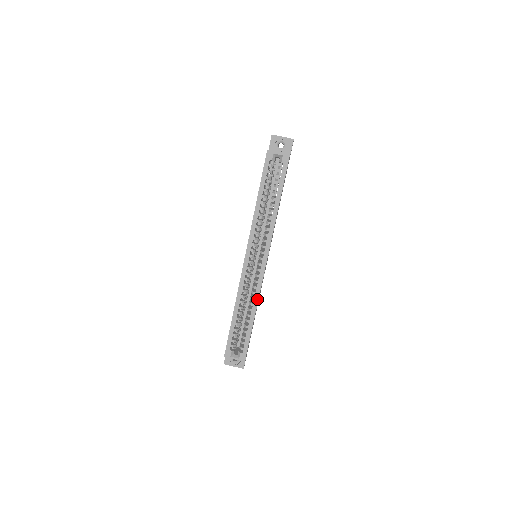
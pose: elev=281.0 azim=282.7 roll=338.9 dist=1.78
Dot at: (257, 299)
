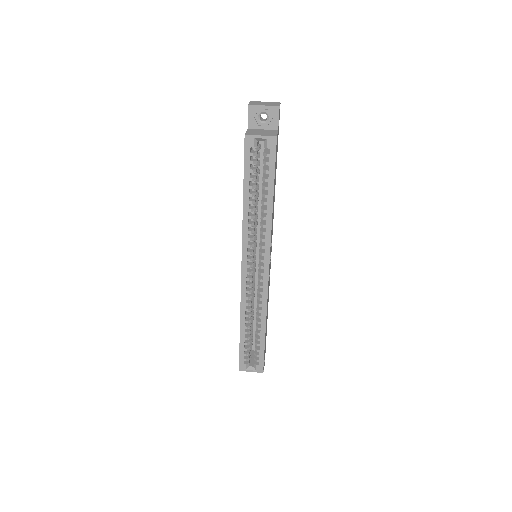
Dot at: (265, 311)
